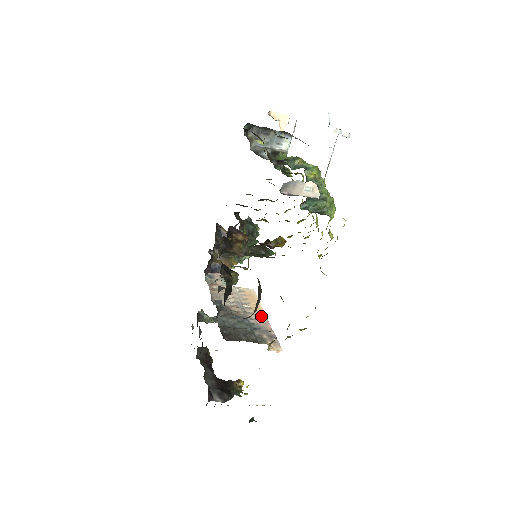
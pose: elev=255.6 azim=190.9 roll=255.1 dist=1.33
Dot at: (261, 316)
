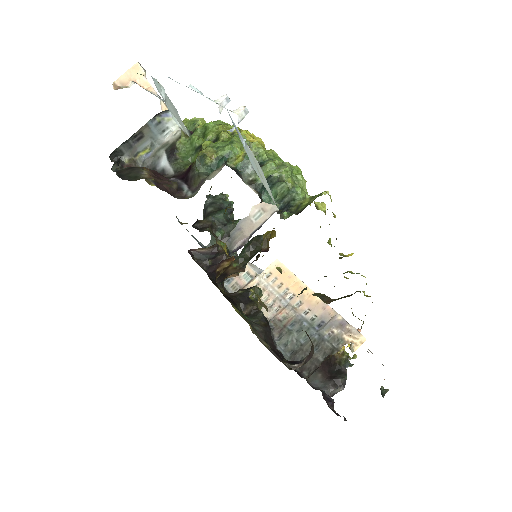
Dot at: (312, 299)
